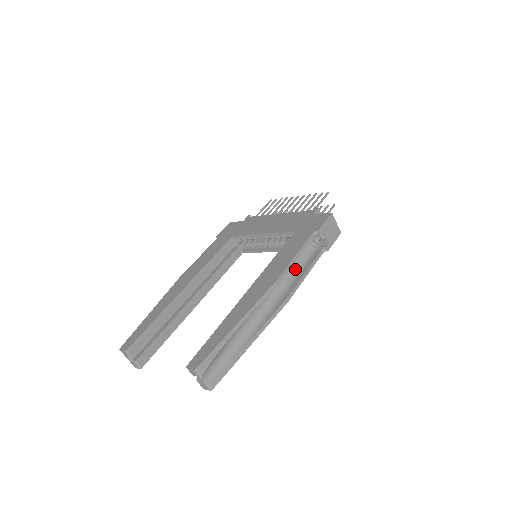
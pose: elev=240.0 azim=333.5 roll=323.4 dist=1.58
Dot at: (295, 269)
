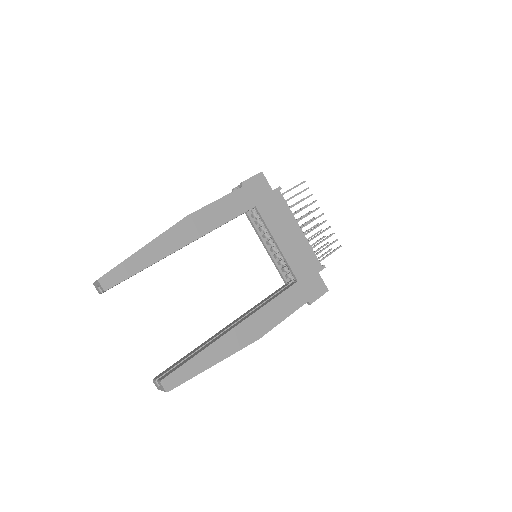
Dot at: occluded
